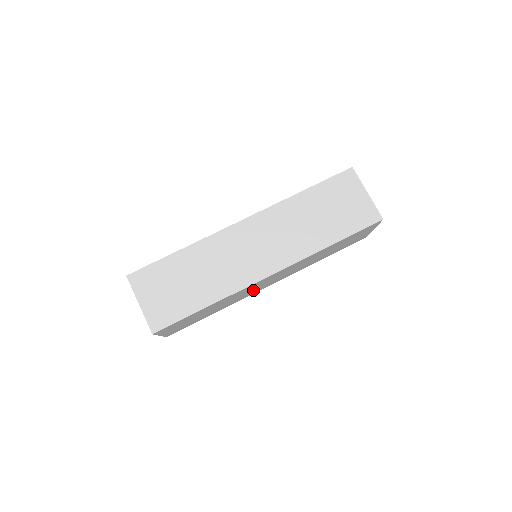
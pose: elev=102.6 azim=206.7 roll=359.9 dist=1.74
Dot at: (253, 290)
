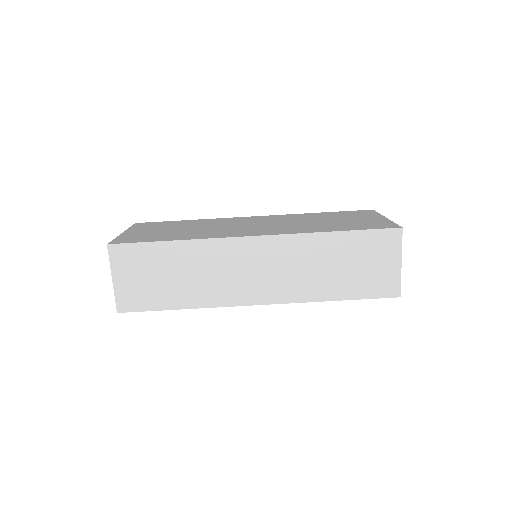
Dot at: occluded
